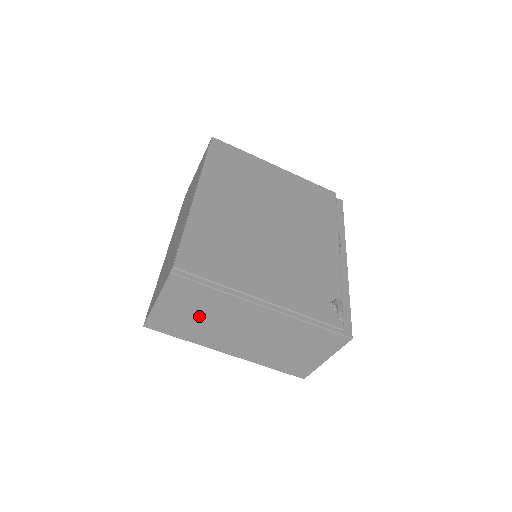
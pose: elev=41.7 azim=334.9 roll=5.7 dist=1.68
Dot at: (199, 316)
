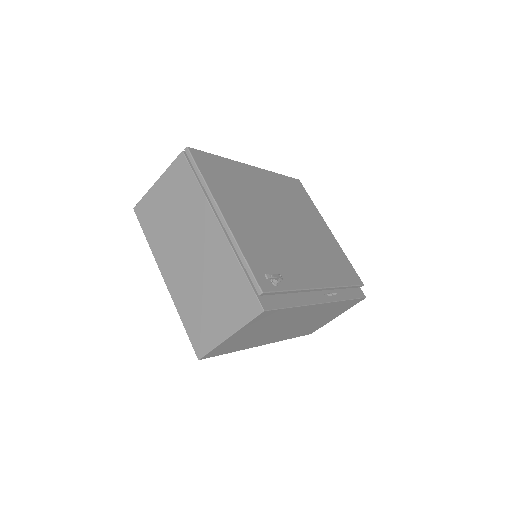
Dot at: (172, 213)
